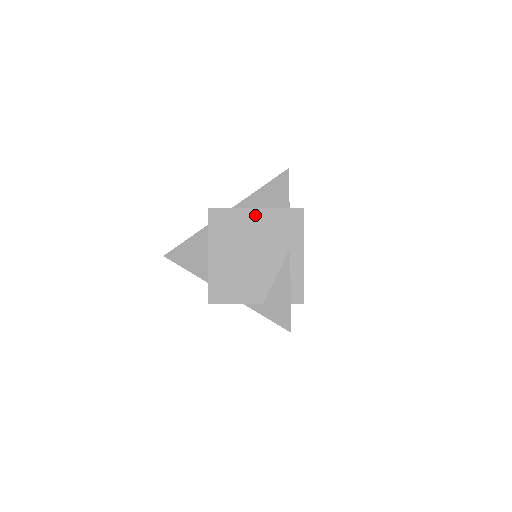
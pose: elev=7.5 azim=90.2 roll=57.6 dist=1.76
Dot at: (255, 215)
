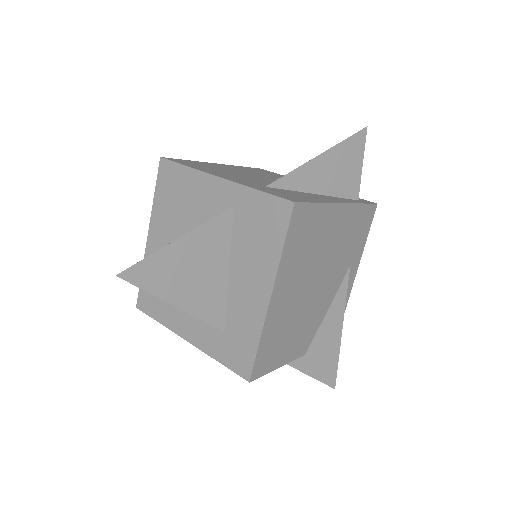
Dot at: (339, 215)
